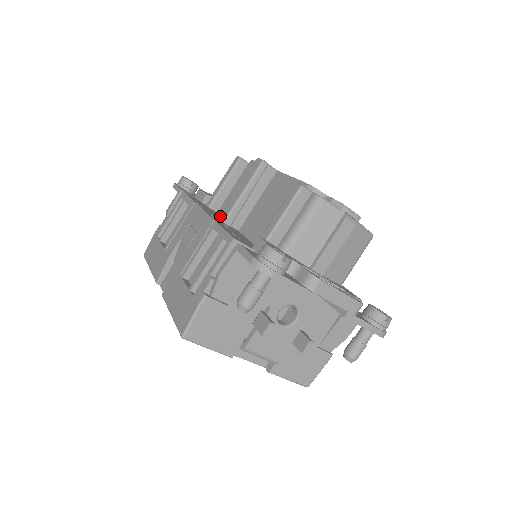
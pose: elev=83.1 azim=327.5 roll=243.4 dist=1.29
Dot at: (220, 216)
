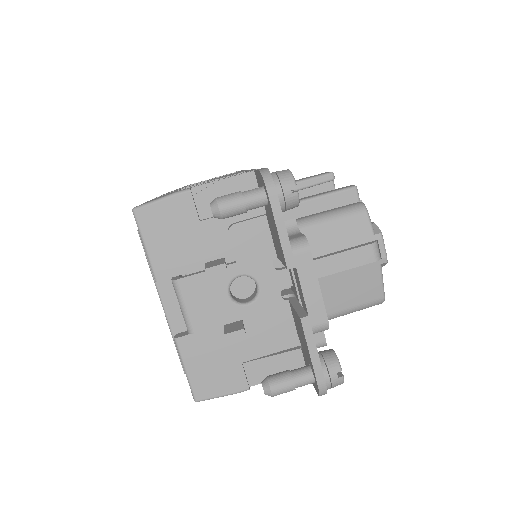
Dot at: occluded
